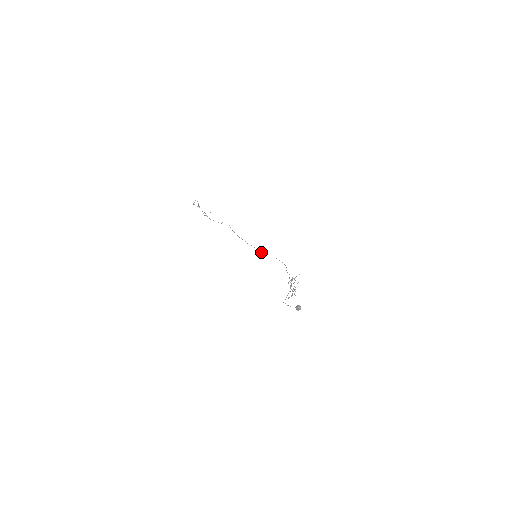
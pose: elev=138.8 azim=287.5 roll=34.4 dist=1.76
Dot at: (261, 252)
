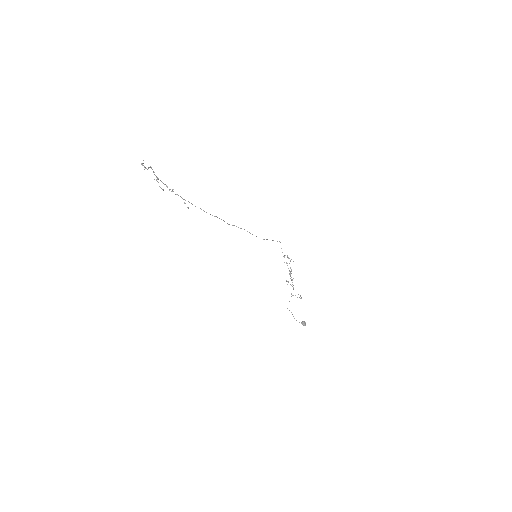
Dot at: (256, 236)
